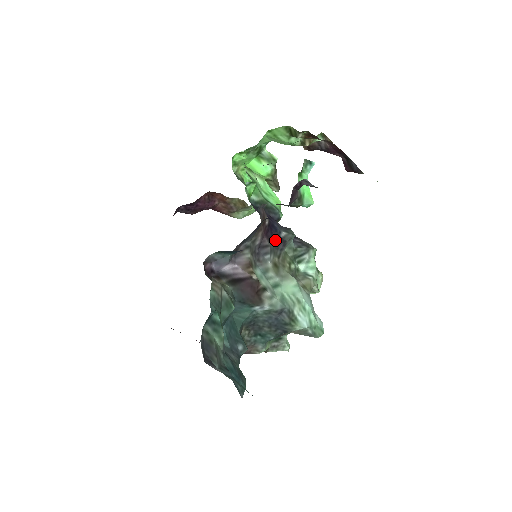
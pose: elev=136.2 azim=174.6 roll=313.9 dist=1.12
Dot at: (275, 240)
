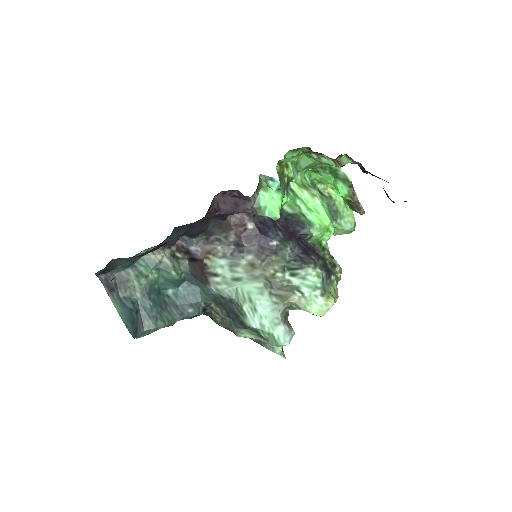
Dot at: (259, 244)
